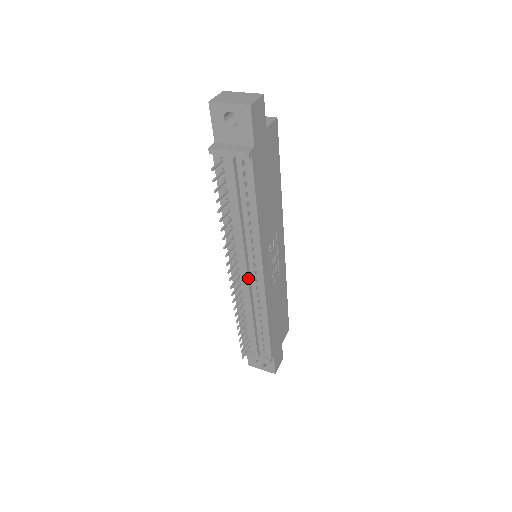
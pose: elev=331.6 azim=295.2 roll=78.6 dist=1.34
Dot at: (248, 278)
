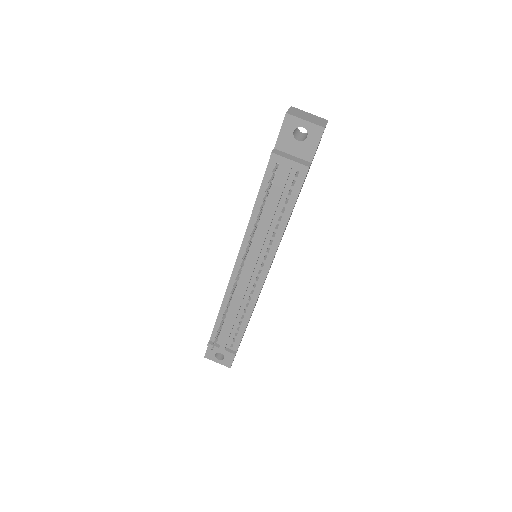
Dot at: (252, 275)
